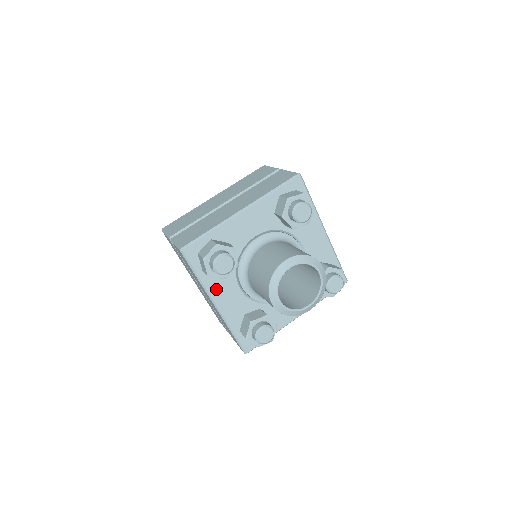
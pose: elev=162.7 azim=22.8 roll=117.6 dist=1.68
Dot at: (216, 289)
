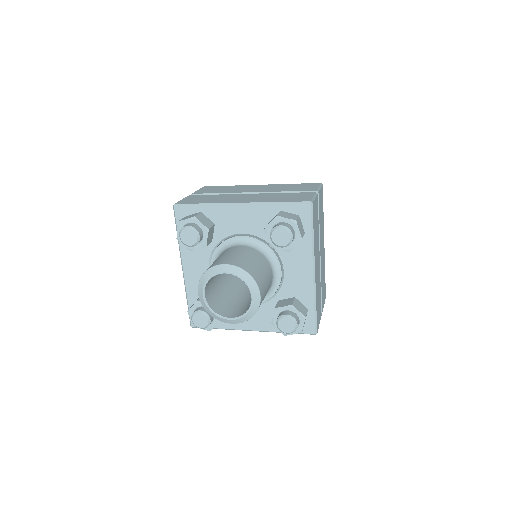
Dot at: (188, 256)
